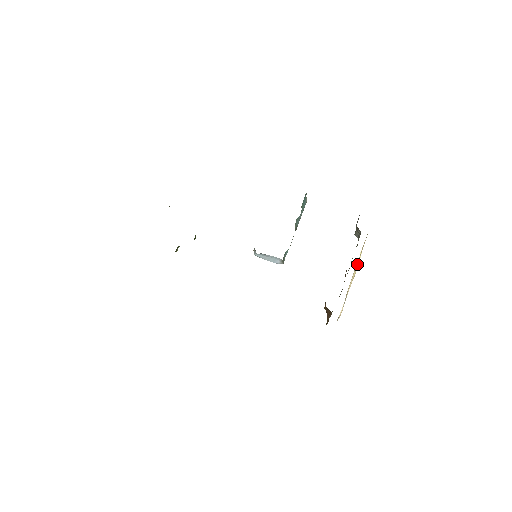
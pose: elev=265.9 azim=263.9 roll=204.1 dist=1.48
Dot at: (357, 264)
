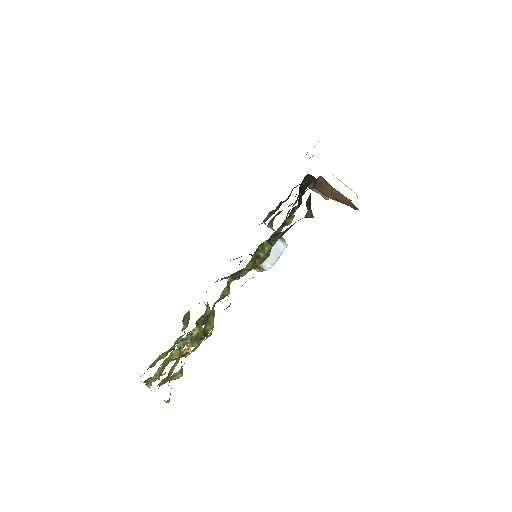
Dot at: occluded
